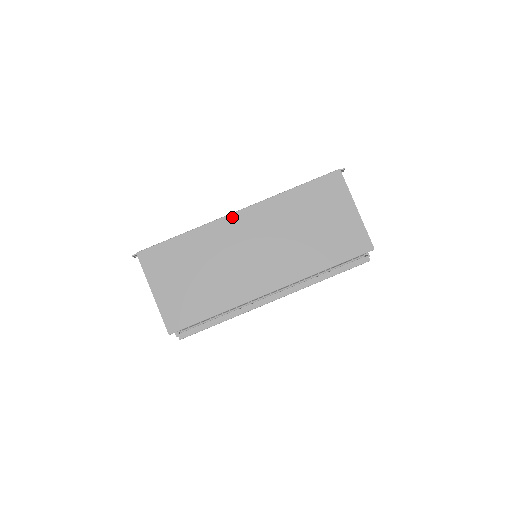
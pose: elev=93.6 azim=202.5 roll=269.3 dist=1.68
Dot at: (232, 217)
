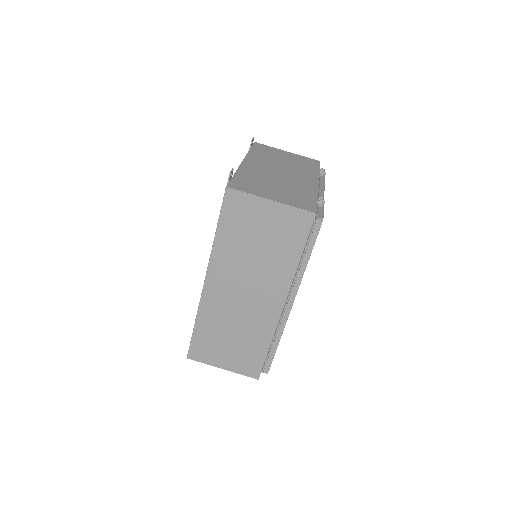
Dot at: (206, 290)
